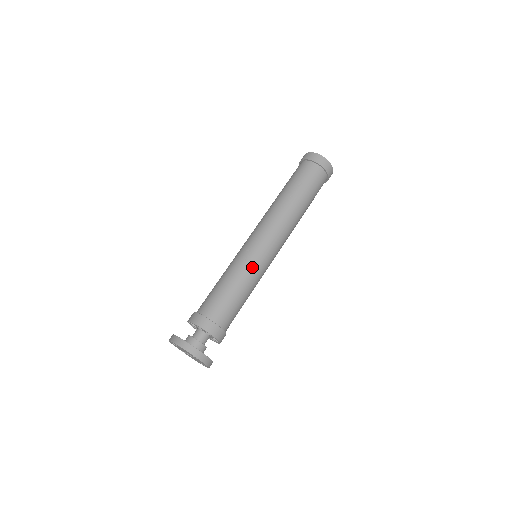
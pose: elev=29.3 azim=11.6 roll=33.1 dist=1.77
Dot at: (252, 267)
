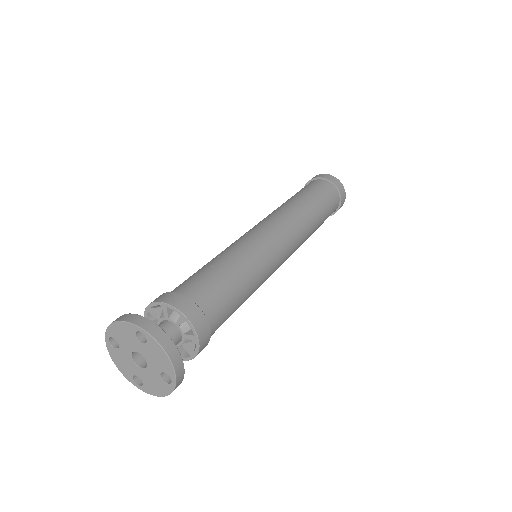
Dot at: (245, 246)
